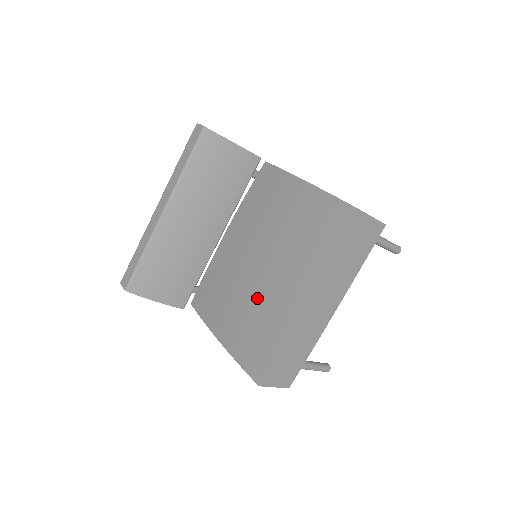
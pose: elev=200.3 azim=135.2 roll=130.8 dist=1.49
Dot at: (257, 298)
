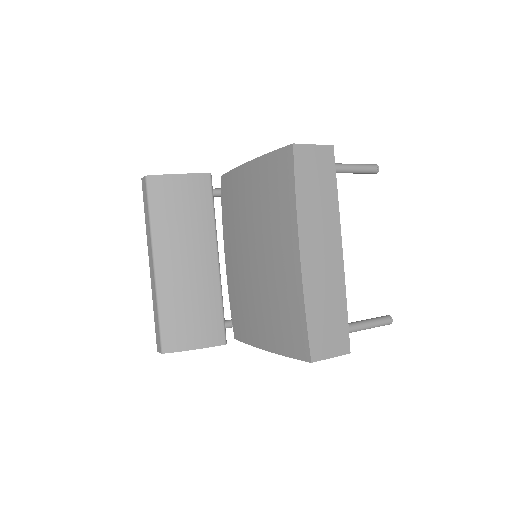
Dot at: (268, 286)
